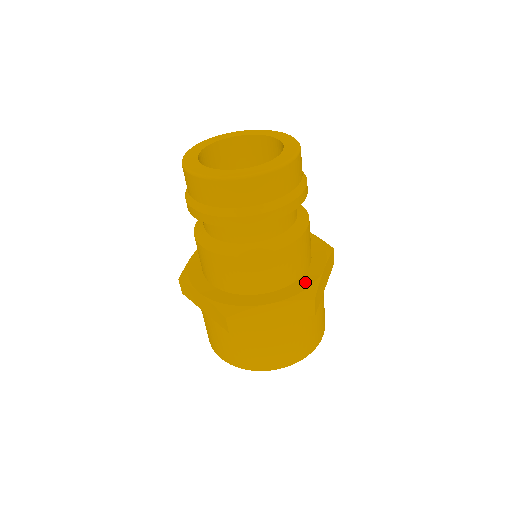
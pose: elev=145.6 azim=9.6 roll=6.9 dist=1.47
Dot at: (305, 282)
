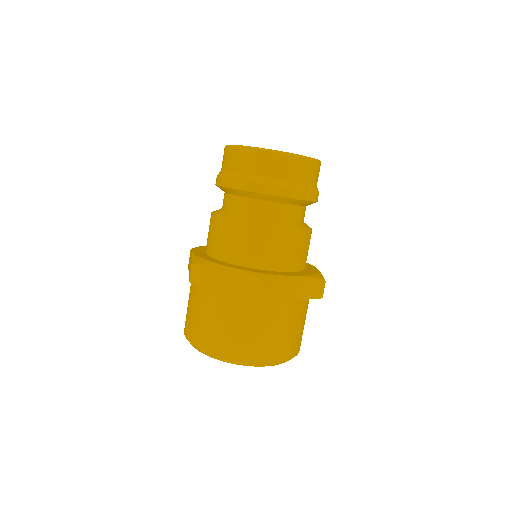
Dot at: (272, 272)
